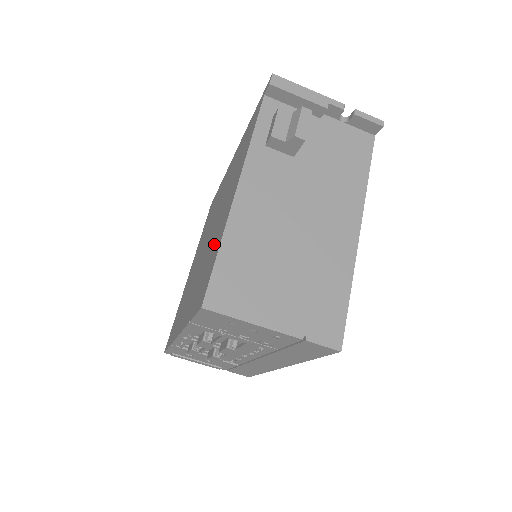
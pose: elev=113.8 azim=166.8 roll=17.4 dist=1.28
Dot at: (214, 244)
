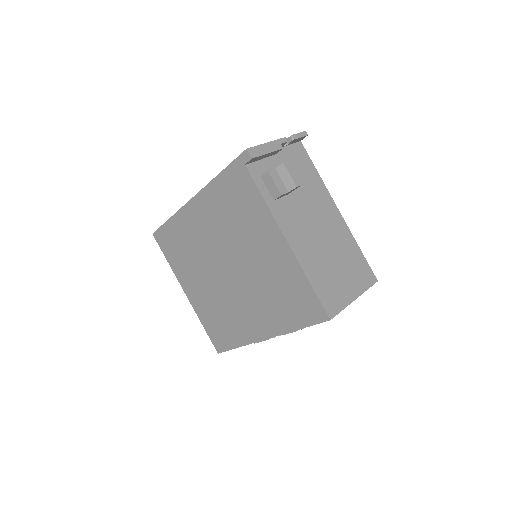
Dot at: (280, 279)
